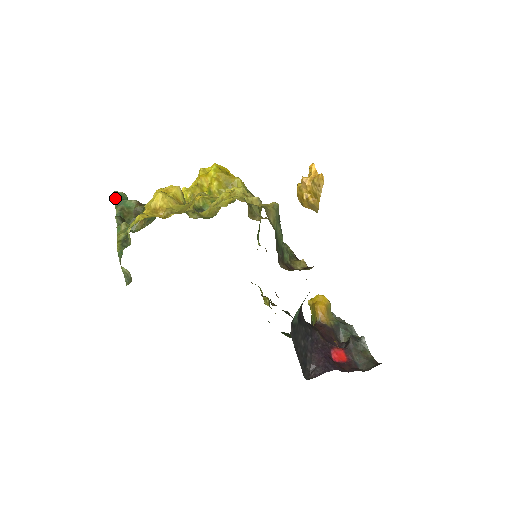
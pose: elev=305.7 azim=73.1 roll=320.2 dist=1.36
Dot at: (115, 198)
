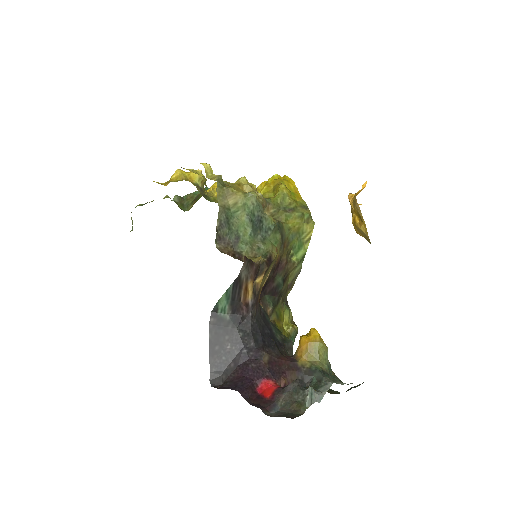
Dot at: occluded
